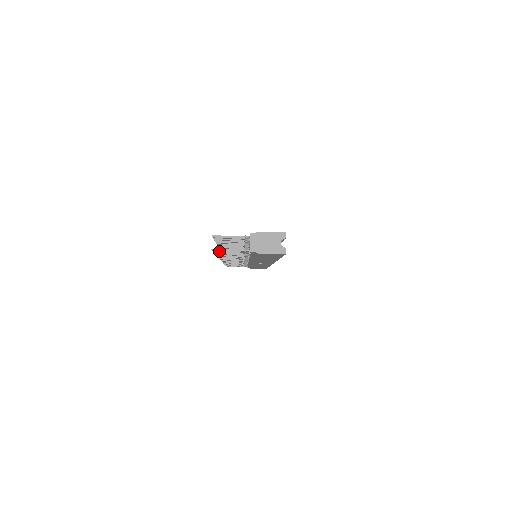
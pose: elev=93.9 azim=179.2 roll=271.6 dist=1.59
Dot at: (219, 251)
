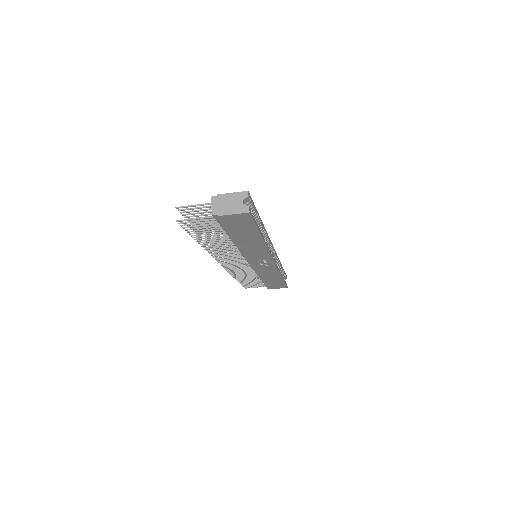
Dot at: (187, 225)
